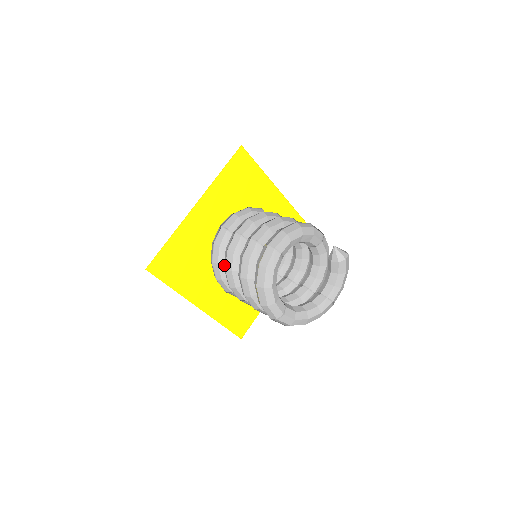
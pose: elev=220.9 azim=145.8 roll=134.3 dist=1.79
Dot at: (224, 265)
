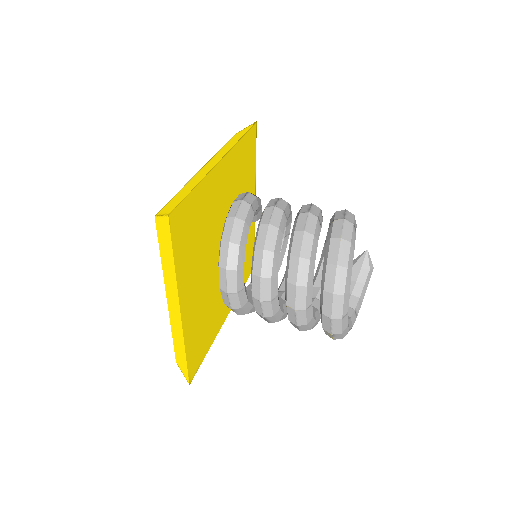
Dot at: (258, 244)
